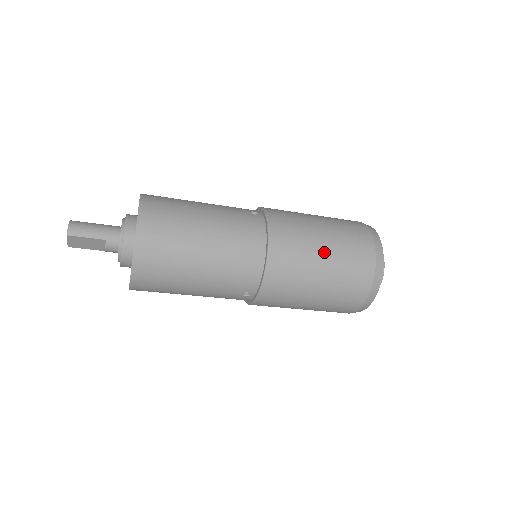
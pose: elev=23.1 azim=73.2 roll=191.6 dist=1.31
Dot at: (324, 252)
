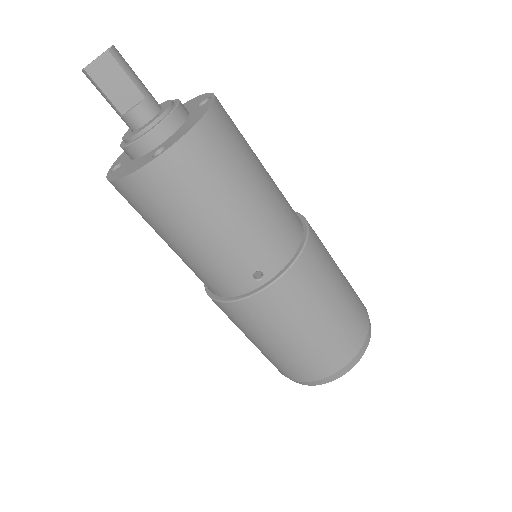
Dot at: (341, 279)
